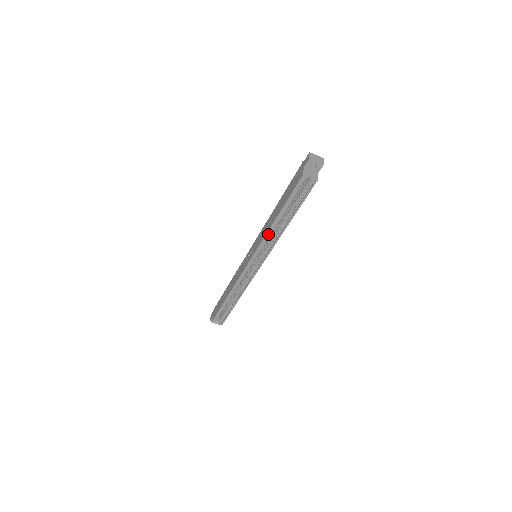
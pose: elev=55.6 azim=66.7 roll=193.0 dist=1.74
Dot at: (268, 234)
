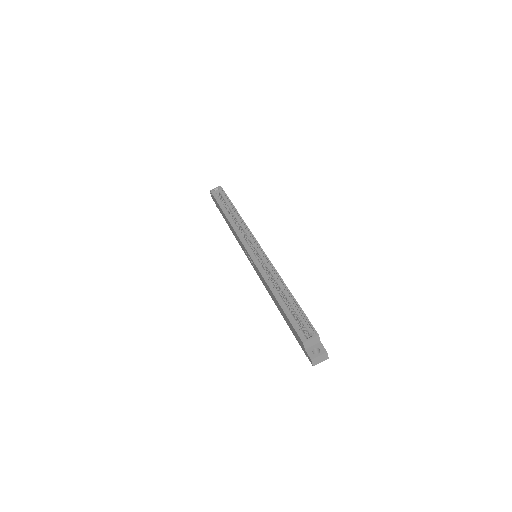
Dot at: (234, 227)
